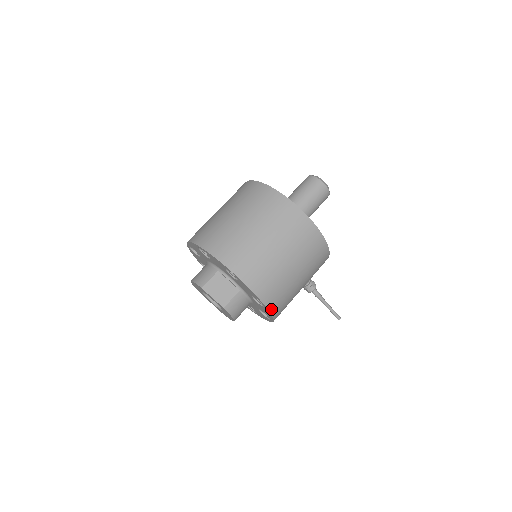
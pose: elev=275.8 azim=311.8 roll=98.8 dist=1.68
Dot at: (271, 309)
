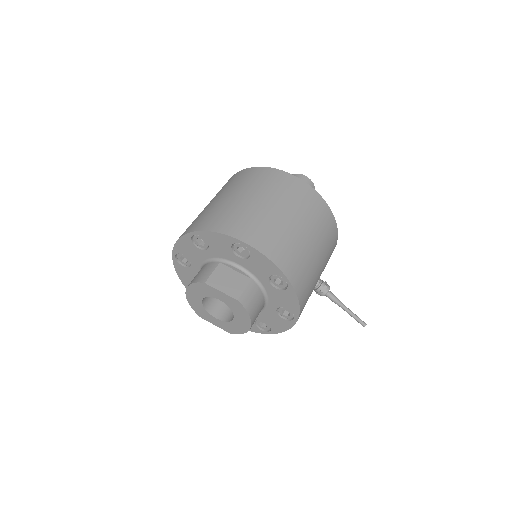
Dot at: (296, 288)
